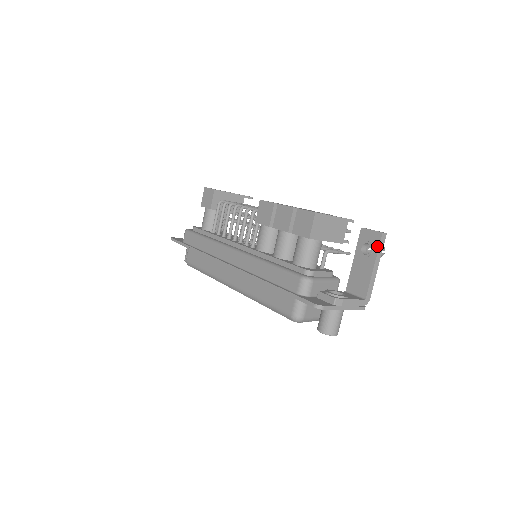
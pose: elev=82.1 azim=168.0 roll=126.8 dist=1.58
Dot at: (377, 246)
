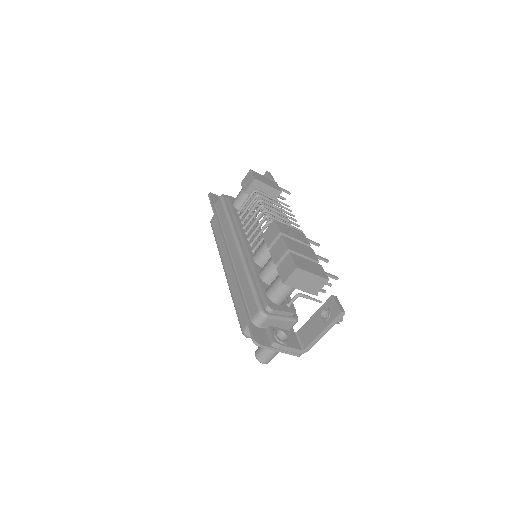
Dot at: (332, 319)
